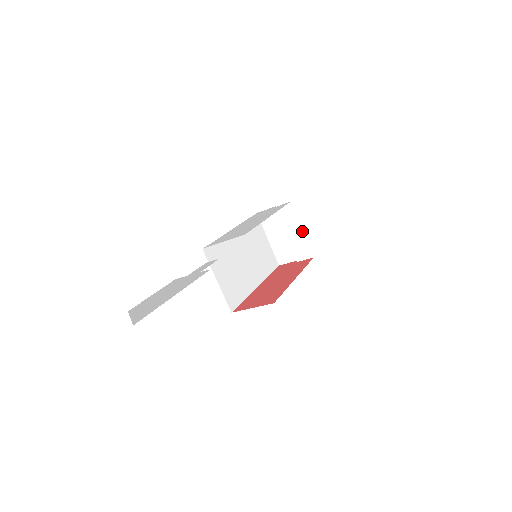
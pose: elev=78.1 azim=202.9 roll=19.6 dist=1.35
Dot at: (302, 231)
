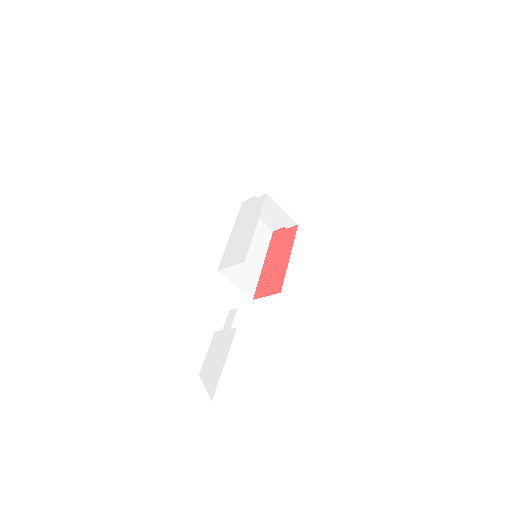
Dot at: (283, 210)
